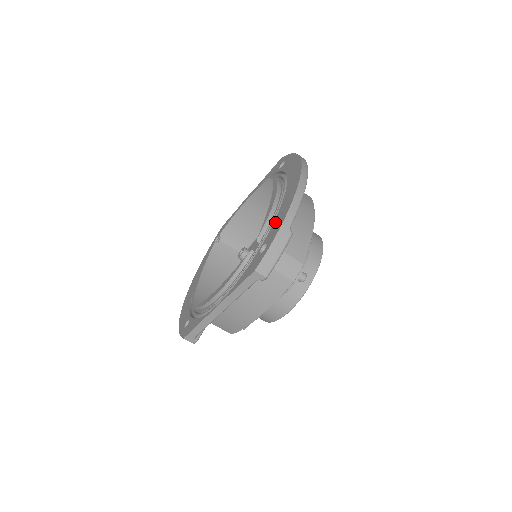
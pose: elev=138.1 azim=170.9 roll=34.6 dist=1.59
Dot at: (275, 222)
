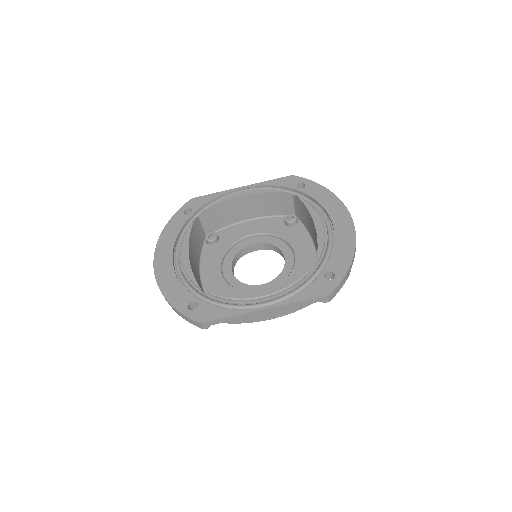
Dot at: (336, 254)
